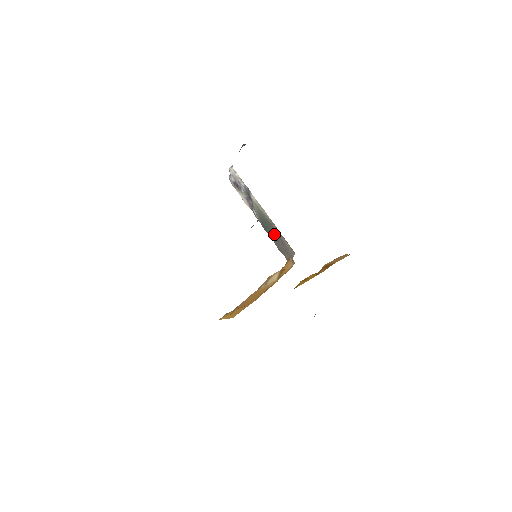
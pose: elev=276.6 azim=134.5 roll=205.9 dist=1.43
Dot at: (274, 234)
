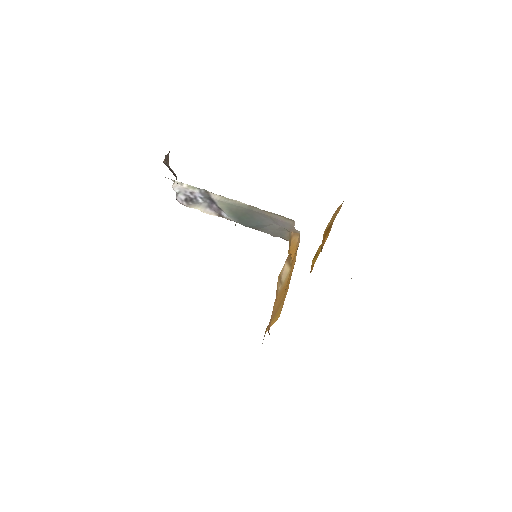
Dot at: (259, 220)
